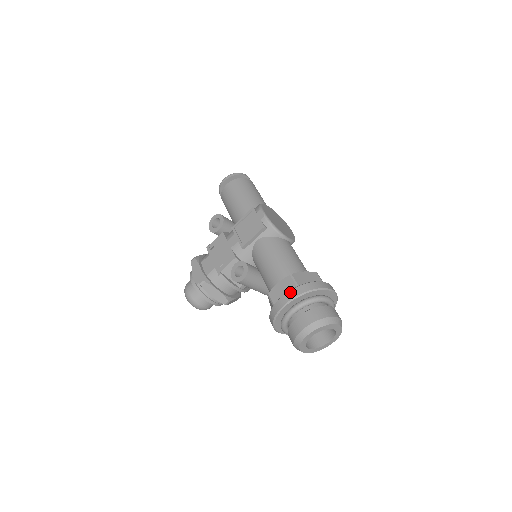
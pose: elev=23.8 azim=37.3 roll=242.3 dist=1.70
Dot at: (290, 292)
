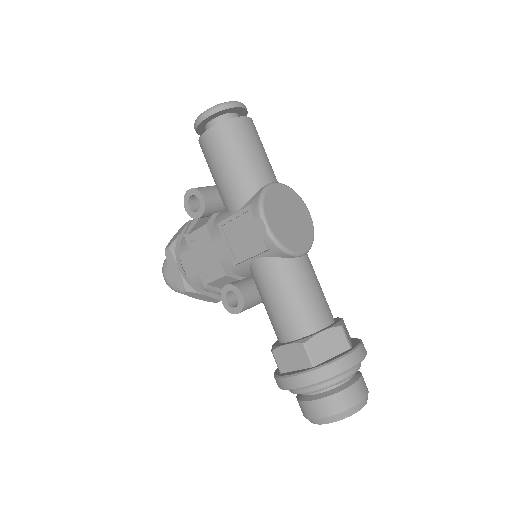
Dot at: (302, 376)
